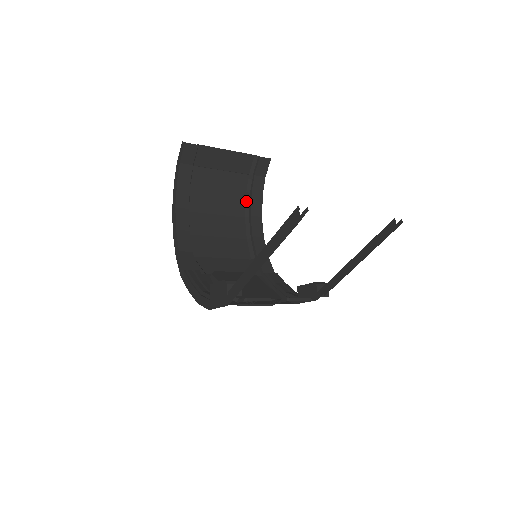
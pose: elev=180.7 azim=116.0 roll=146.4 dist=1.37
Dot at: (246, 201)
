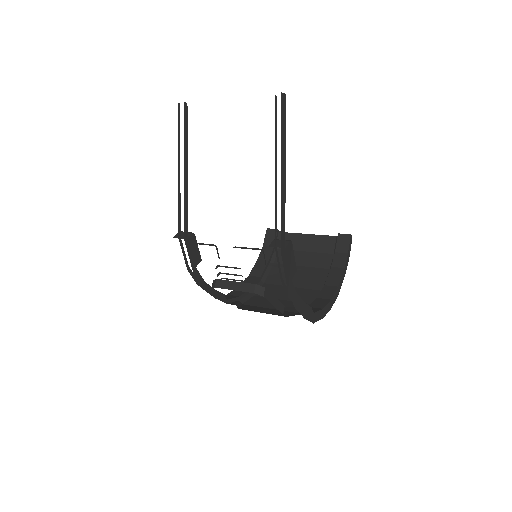
Dot at: occluded
